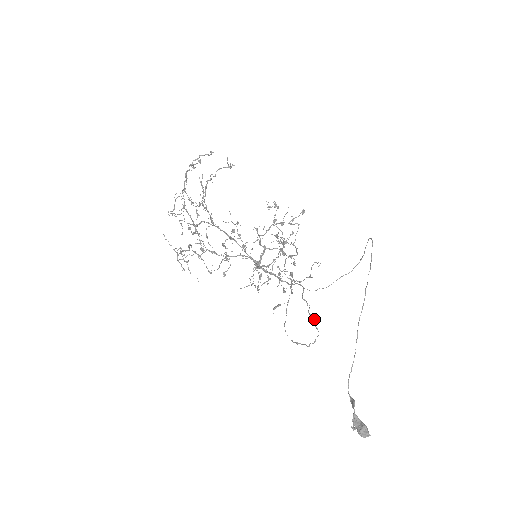
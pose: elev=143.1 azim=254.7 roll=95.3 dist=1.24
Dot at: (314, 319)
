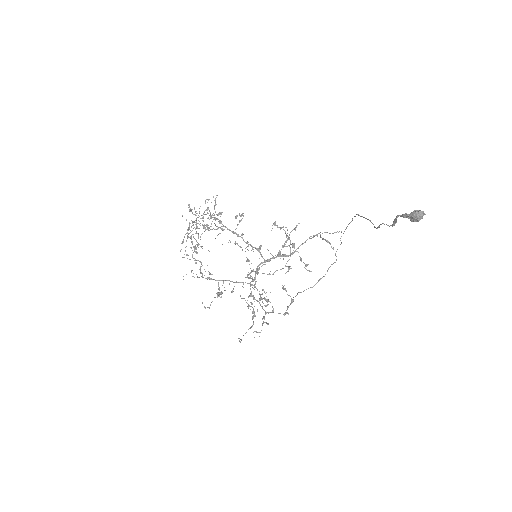
Dot at: occluded
